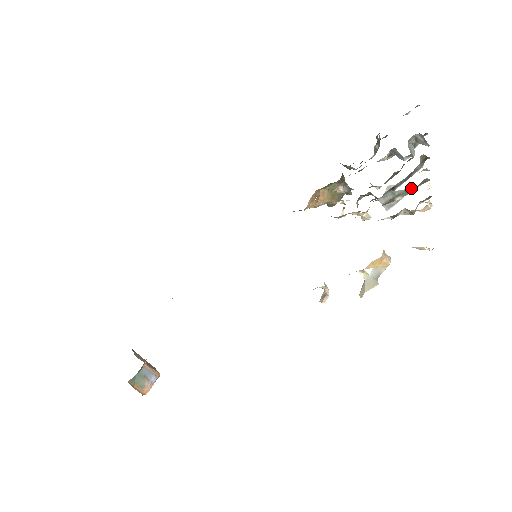
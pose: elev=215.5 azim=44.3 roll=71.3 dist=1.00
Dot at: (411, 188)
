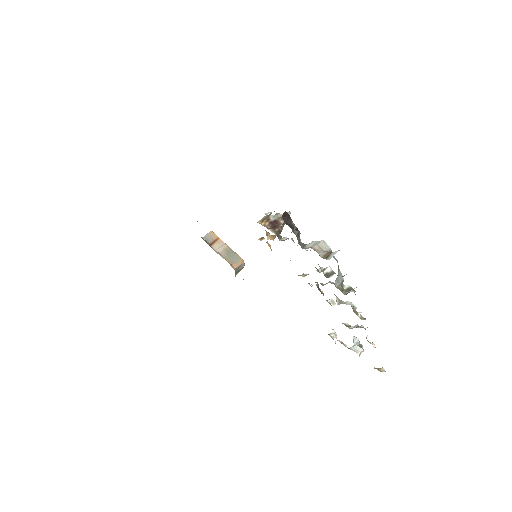
Dot at: occluded
